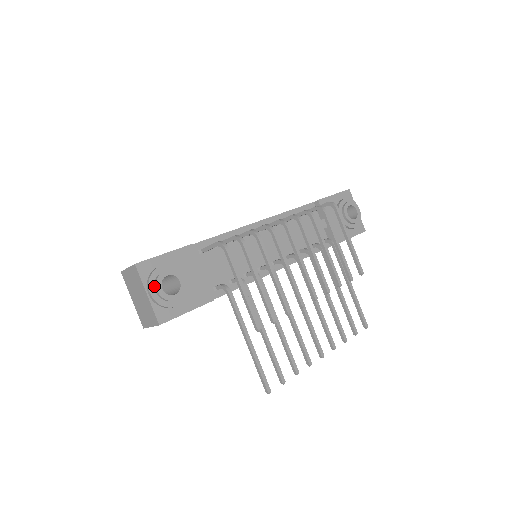
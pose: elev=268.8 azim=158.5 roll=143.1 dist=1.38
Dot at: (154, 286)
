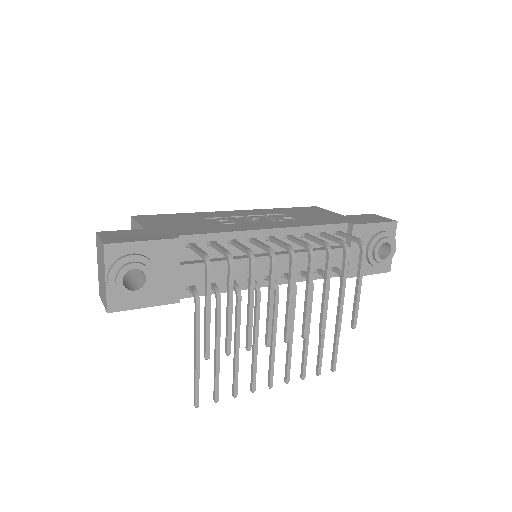
Dot at: (115, 275)
